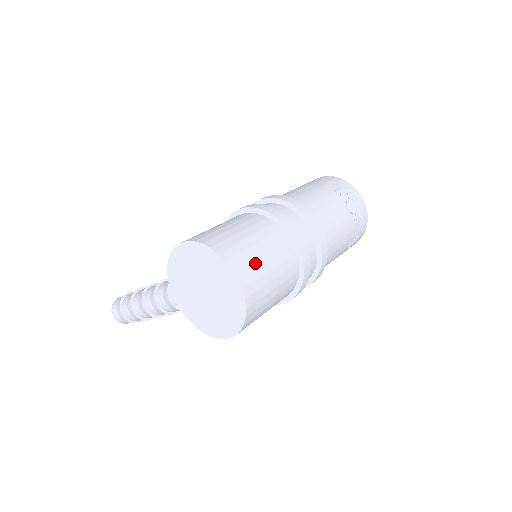
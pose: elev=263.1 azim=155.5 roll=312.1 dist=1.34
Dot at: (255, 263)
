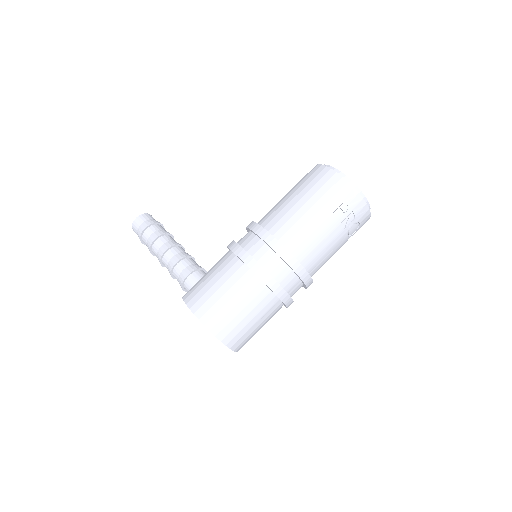
Dot at: (248, 334)
